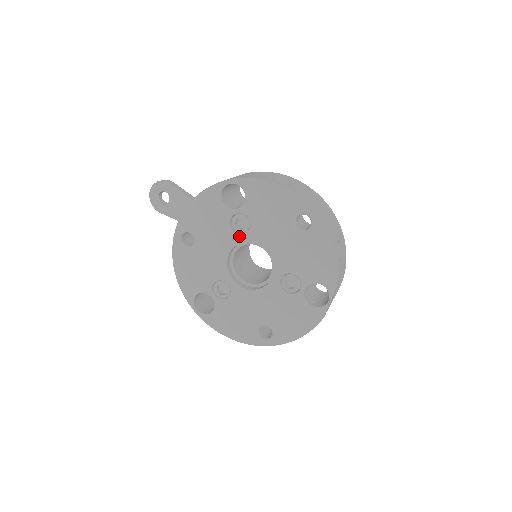
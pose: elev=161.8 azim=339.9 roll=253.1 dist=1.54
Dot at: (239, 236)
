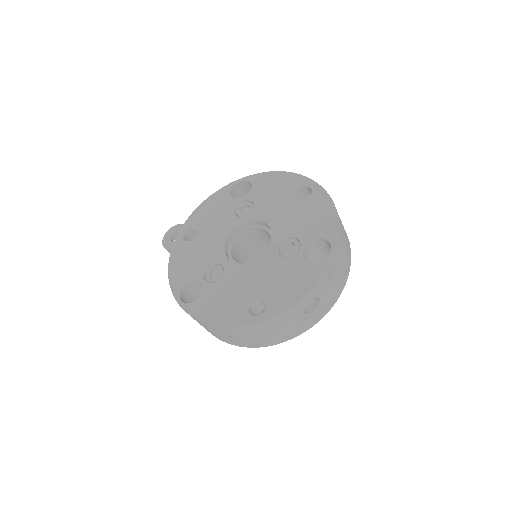
Dot at: (241, 218)
